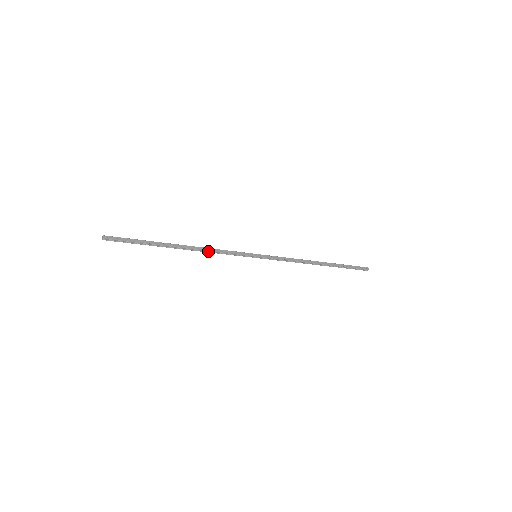
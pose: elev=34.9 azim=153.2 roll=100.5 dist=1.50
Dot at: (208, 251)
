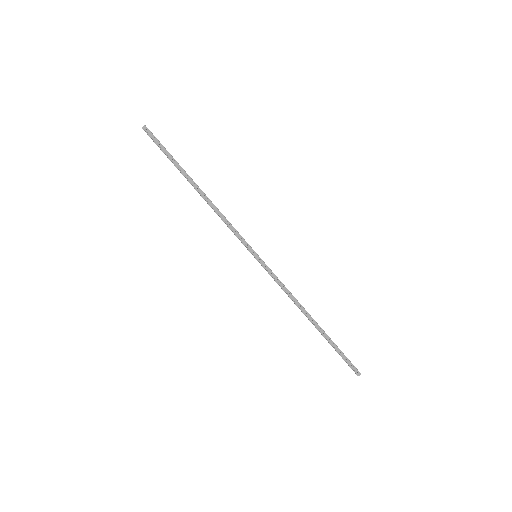
Dot at: (217, 212)
